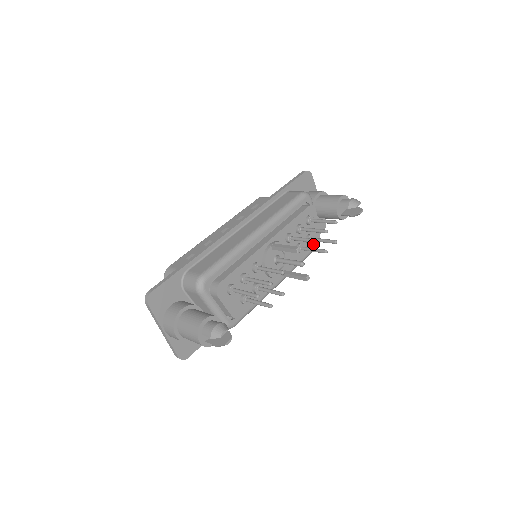
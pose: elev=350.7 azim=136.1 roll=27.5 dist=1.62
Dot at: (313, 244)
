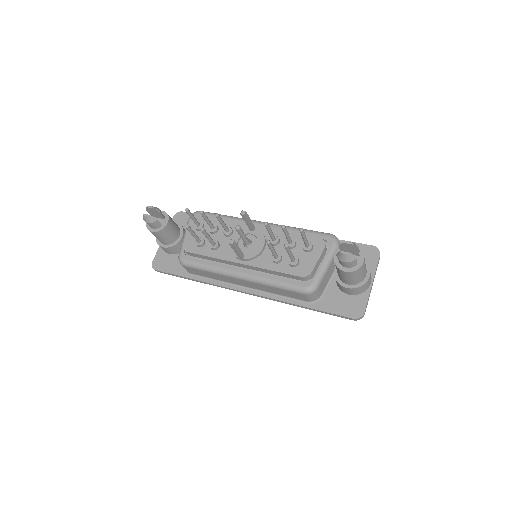
Dot at: (296, 272)
